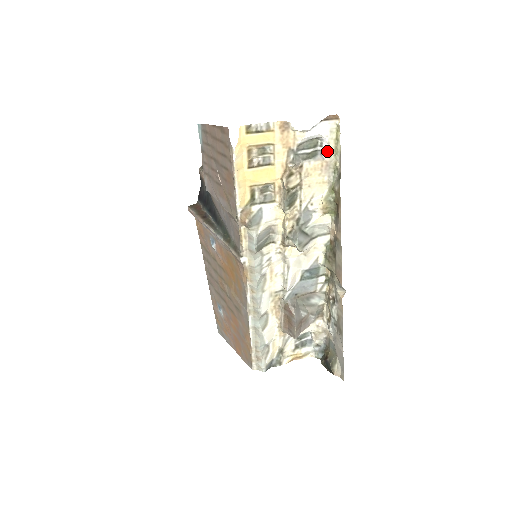
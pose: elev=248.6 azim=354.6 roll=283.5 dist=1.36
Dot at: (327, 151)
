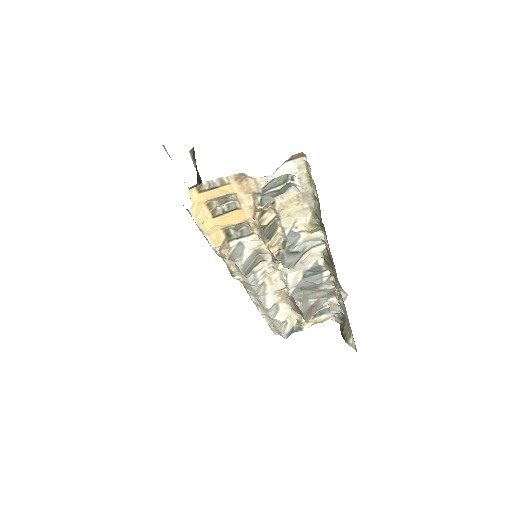
Dot at: (300, 185)
